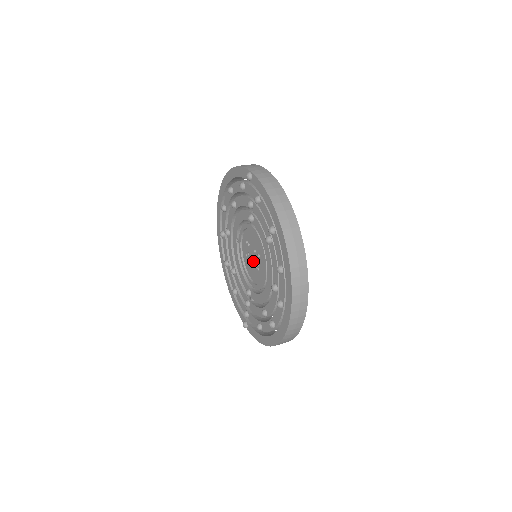
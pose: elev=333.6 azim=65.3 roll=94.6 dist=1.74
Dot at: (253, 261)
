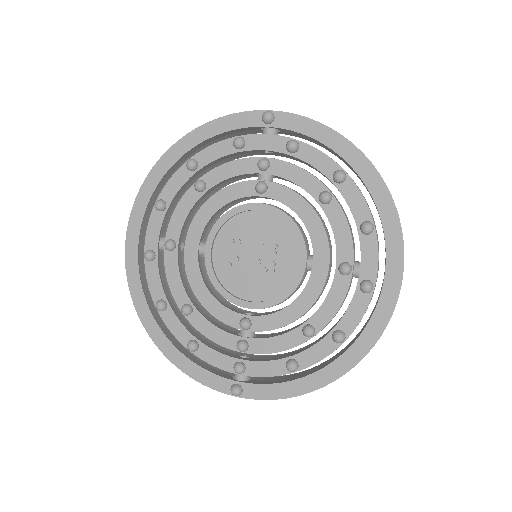
Dot at: (258, 262)
